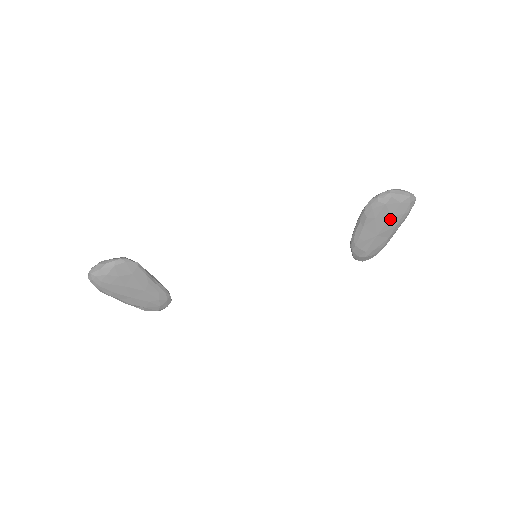
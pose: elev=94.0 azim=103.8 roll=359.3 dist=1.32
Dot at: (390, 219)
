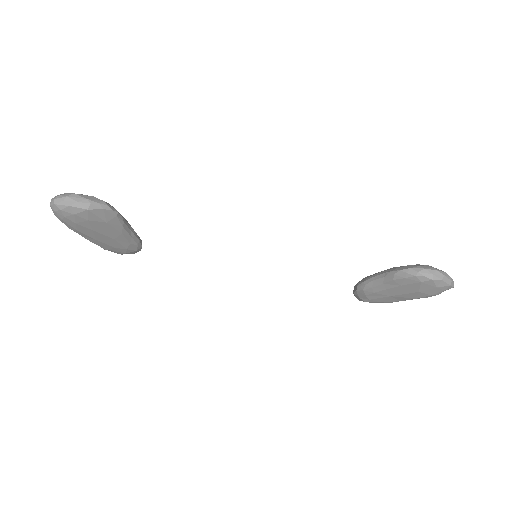
Dot at: (415, 293)
